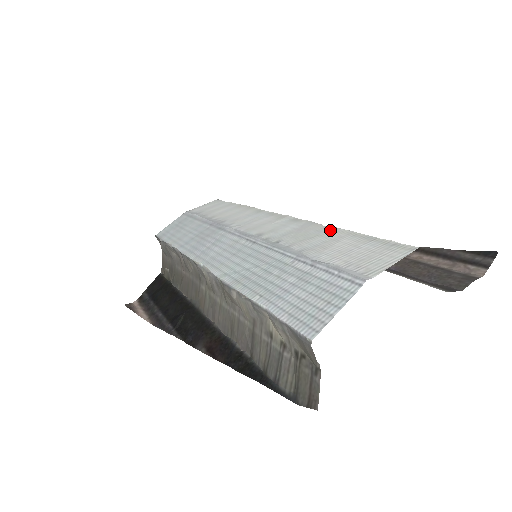
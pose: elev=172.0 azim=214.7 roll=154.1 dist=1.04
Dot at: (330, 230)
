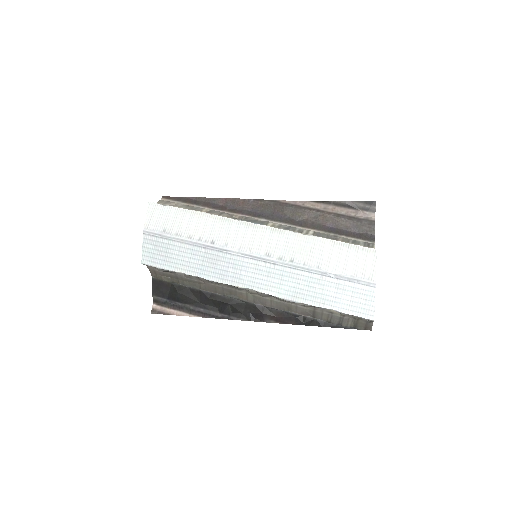
Dot at: (314, 240)
